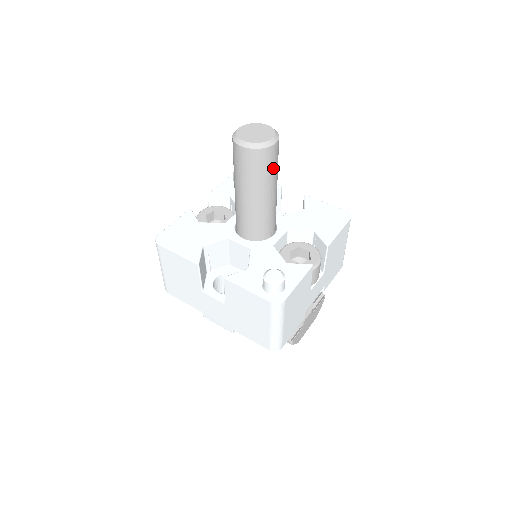
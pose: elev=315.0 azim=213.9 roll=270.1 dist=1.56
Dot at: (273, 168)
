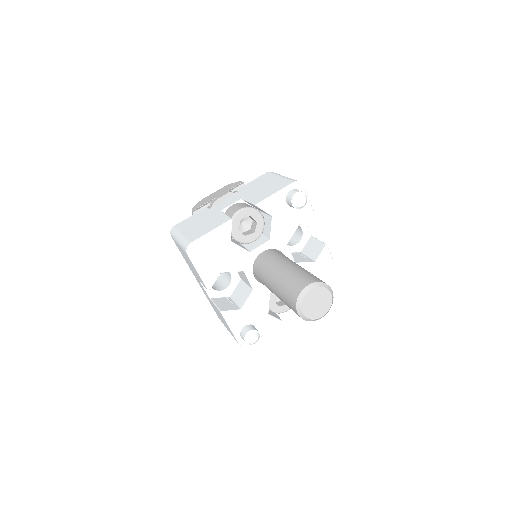
Dot at: occluded
